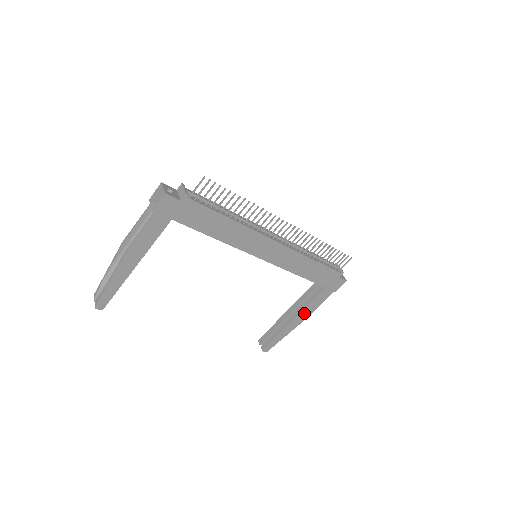
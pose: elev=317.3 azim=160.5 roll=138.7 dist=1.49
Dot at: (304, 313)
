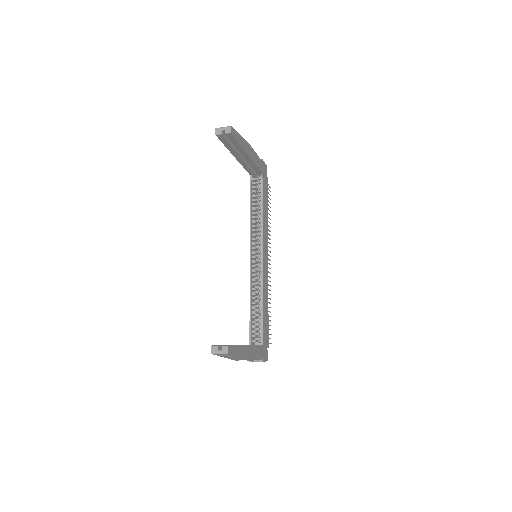
Dot at: (252, 351)
